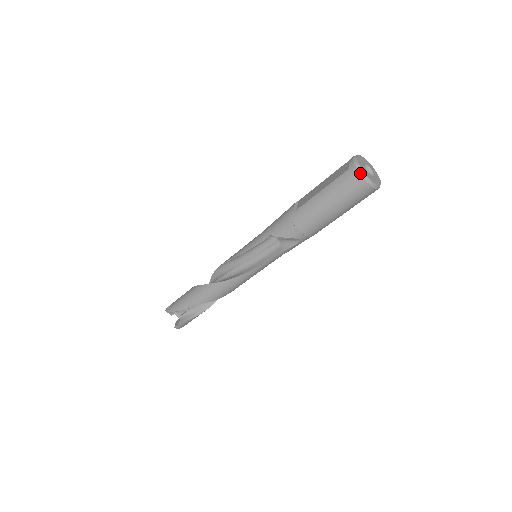
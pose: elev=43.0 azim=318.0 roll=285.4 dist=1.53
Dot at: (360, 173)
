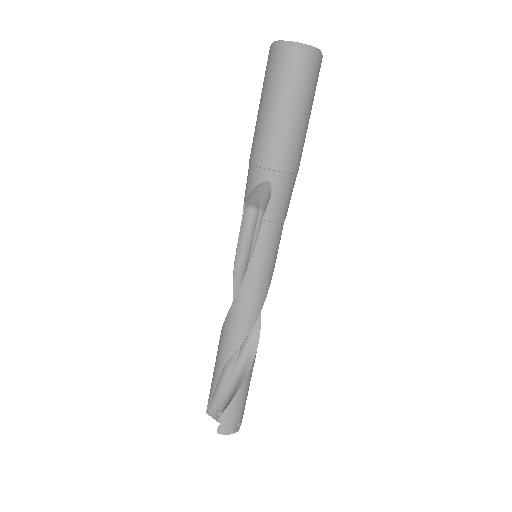
Dot at: (273, 44)
